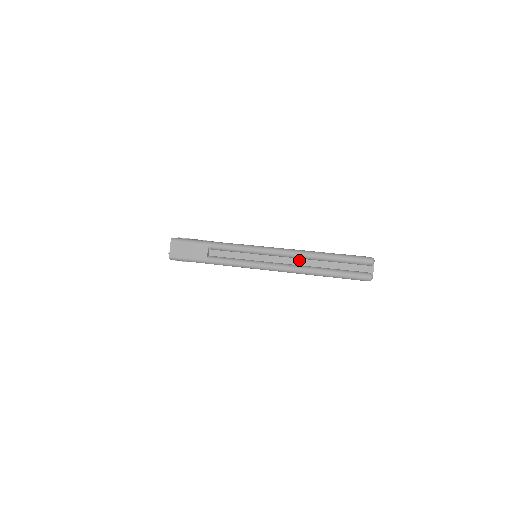
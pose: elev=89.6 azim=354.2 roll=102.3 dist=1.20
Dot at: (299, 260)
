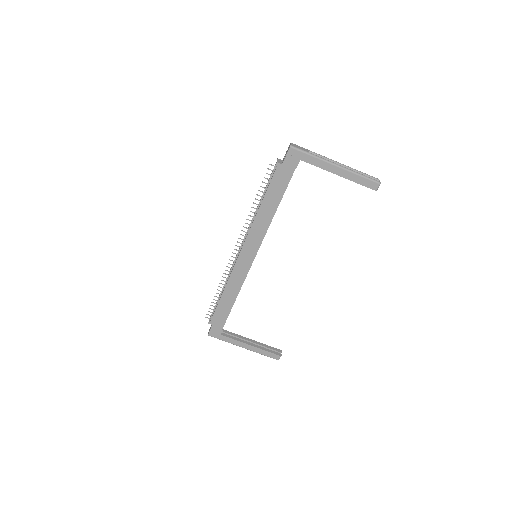
Dot at: occluded
